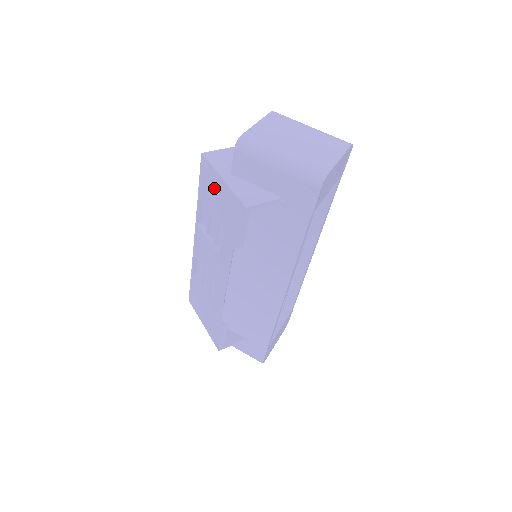
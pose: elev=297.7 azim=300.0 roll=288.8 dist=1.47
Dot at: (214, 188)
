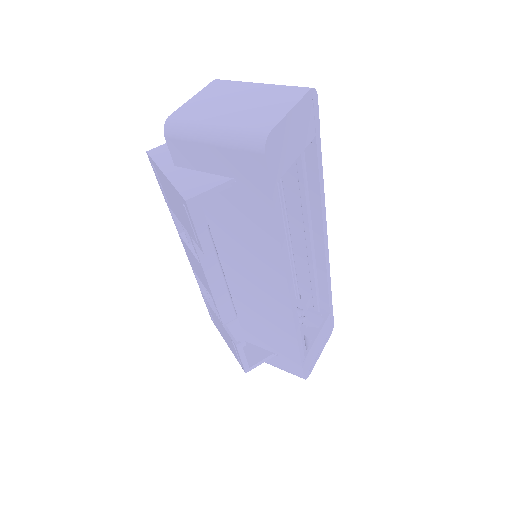
Dot at: (166, 188)
